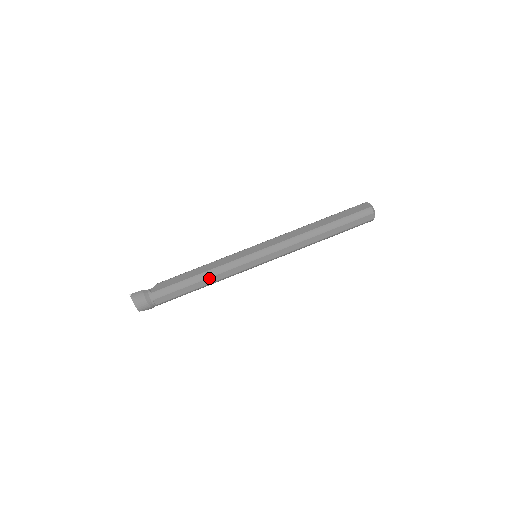
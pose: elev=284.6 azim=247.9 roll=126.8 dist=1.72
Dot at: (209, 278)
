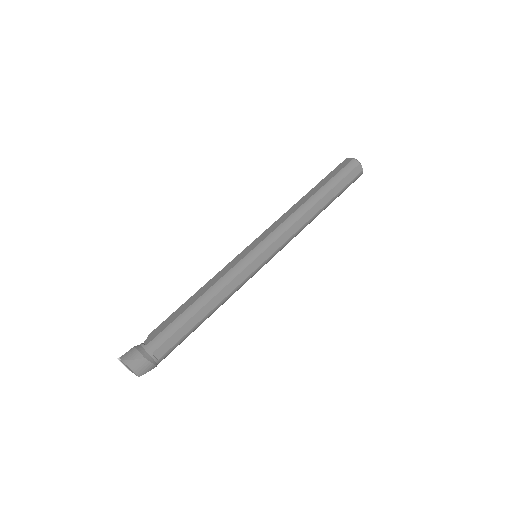
Dot at: (212, 299)
